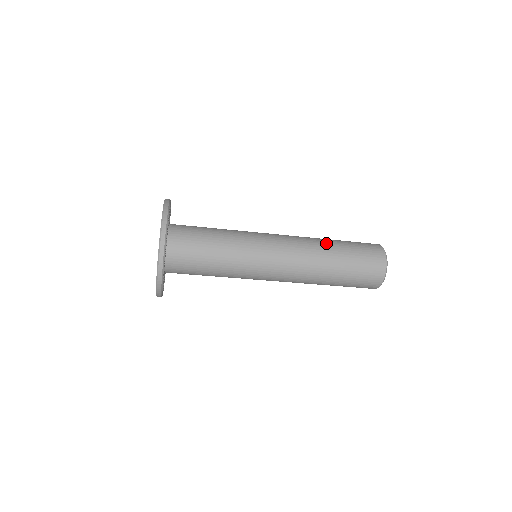
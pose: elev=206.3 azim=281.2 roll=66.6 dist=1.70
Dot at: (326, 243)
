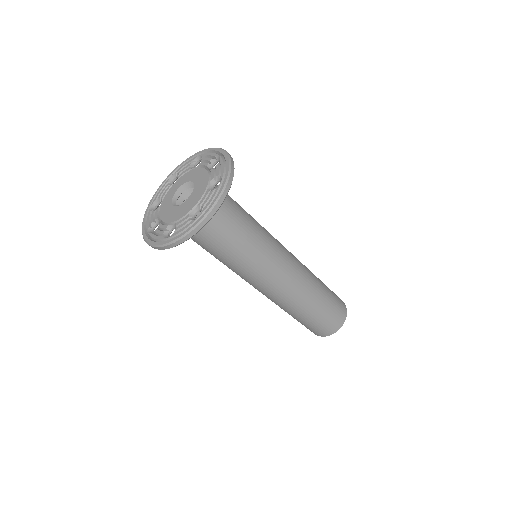
Dot at: (317, 286)
